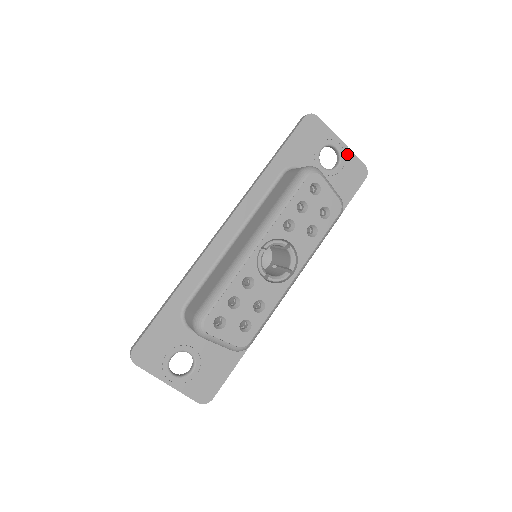
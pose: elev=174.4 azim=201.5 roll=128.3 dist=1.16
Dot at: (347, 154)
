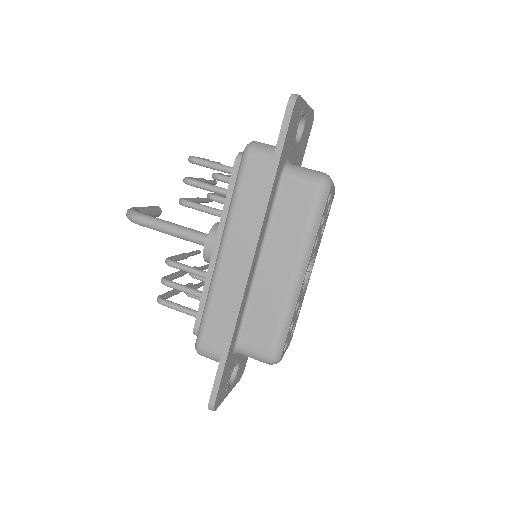
Dot at: (308, 113)
